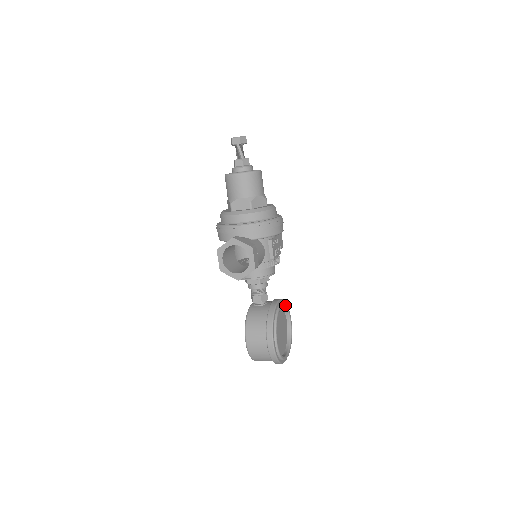
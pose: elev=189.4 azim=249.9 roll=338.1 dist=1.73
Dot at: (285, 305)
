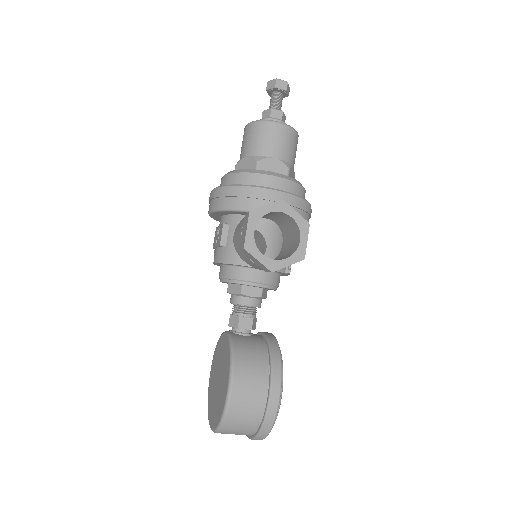
Dot at: occluded
